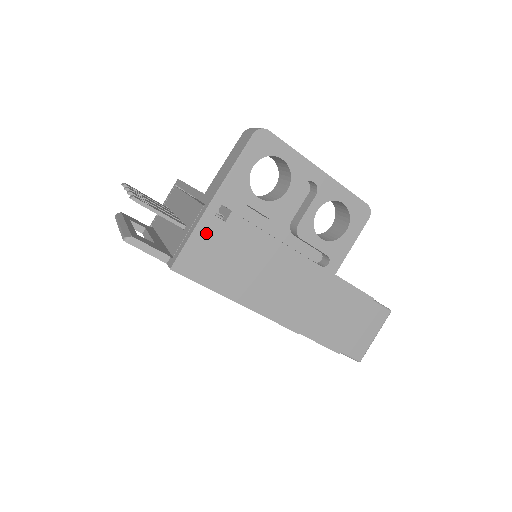
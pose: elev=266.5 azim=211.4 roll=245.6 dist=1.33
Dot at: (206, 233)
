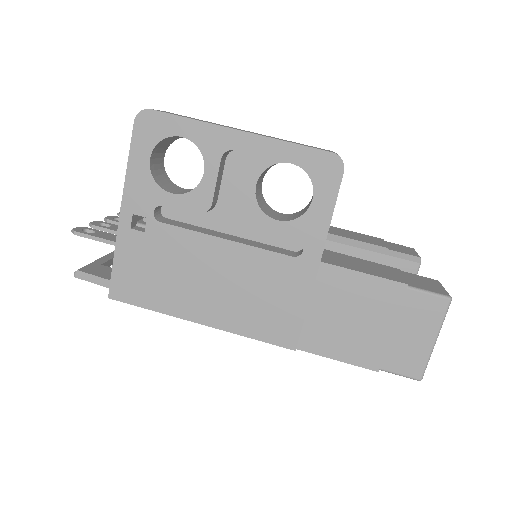
Dot at: (129, 250)
